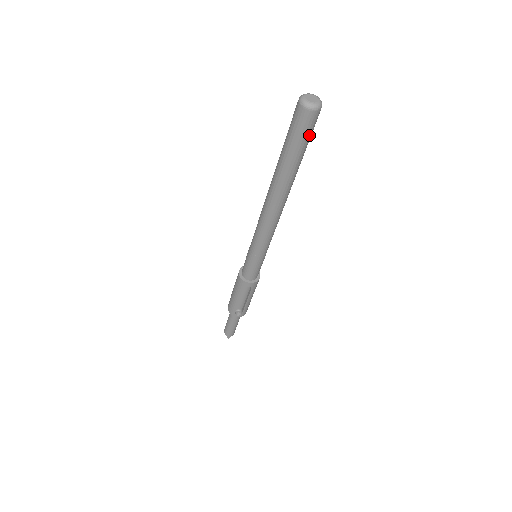
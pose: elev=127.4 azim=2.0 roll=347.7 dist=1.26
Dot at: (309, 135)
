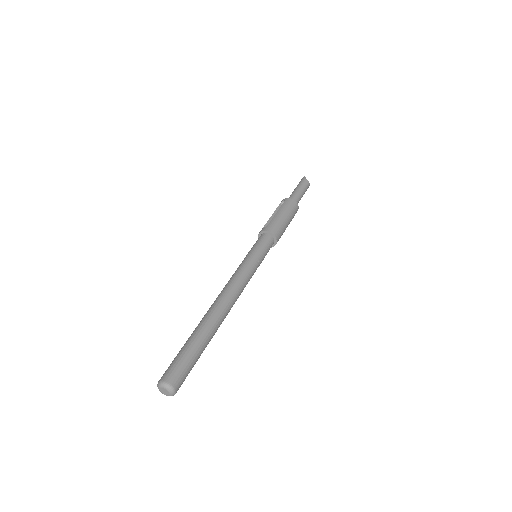
Dot at: (189, 371)
